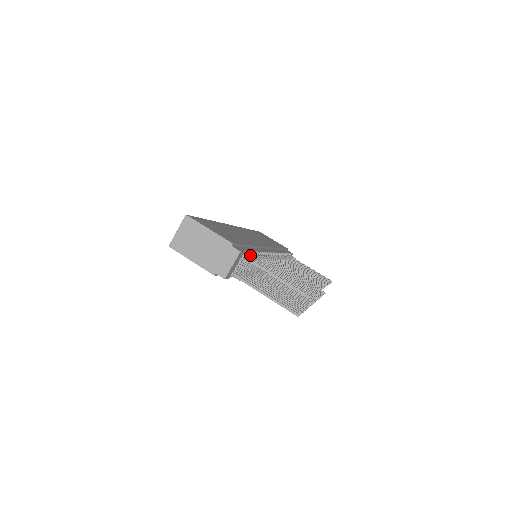
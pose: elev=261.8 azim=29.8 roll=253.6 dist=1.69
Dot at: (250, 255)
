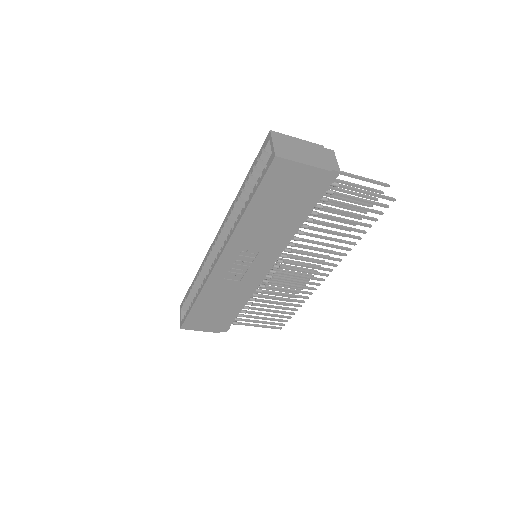
Dot at: occluded
